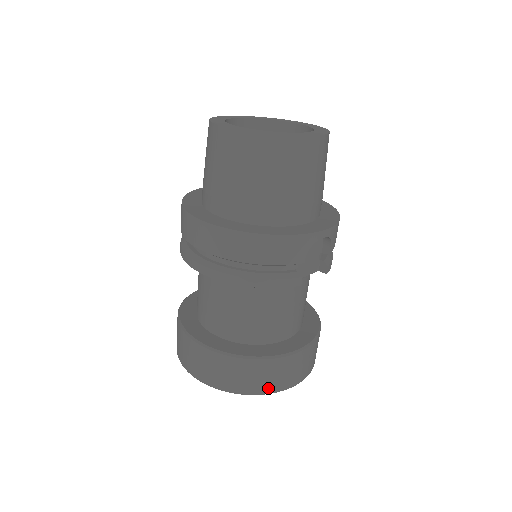
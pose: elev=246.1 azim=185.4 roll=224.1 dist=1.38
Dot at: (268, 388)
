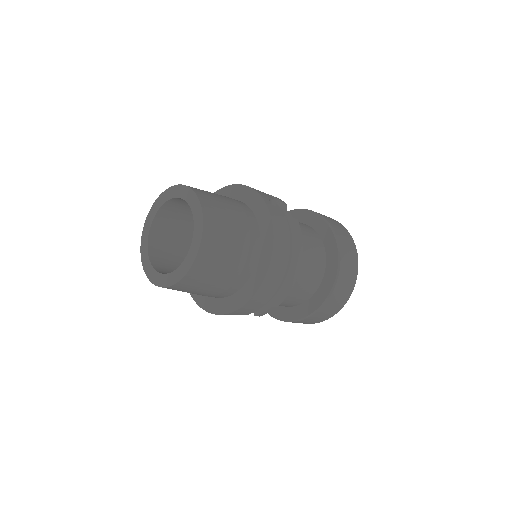
Dot at: occluded
